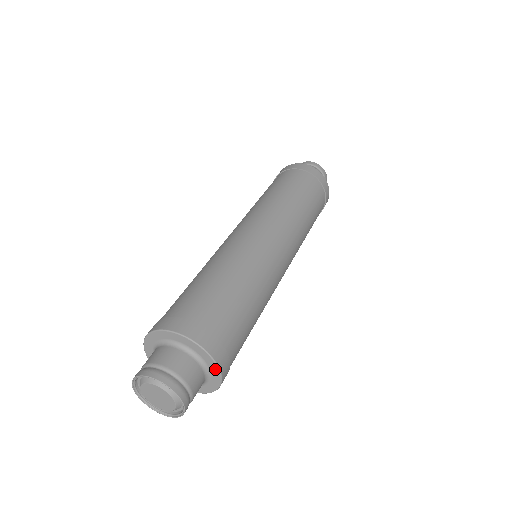
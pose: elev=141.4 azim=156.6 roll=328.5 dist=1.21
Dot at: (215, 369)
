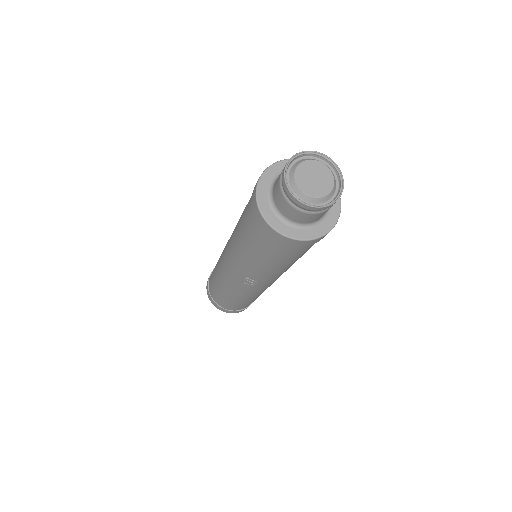
Dot at: (333, 221)
